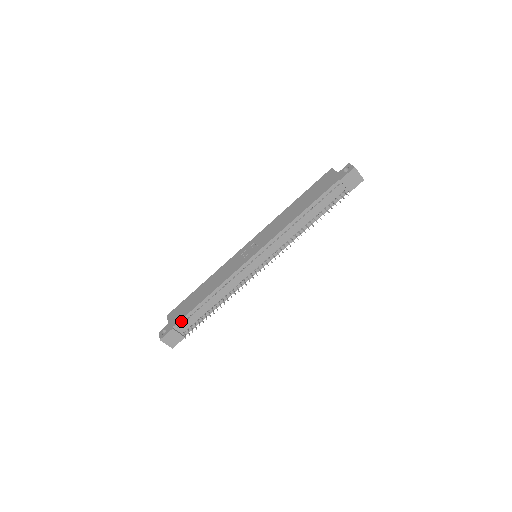
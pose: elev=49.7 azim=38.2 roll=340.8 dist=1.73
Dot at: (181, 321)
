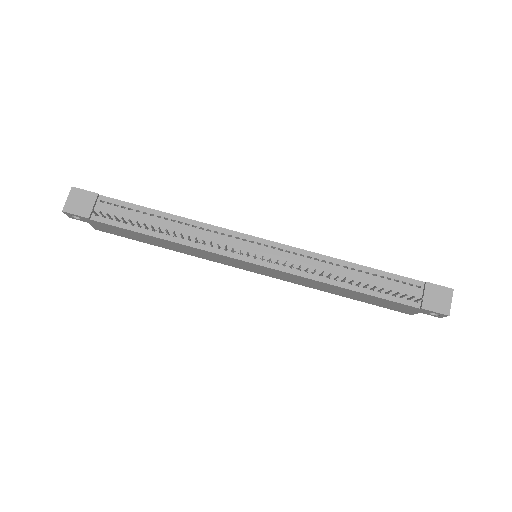
Dot at: (114, 201)
